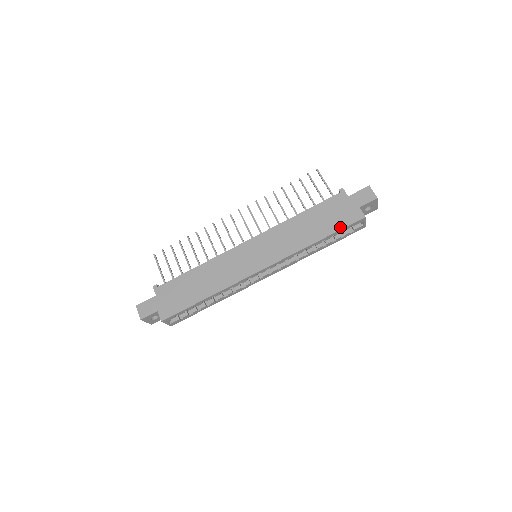
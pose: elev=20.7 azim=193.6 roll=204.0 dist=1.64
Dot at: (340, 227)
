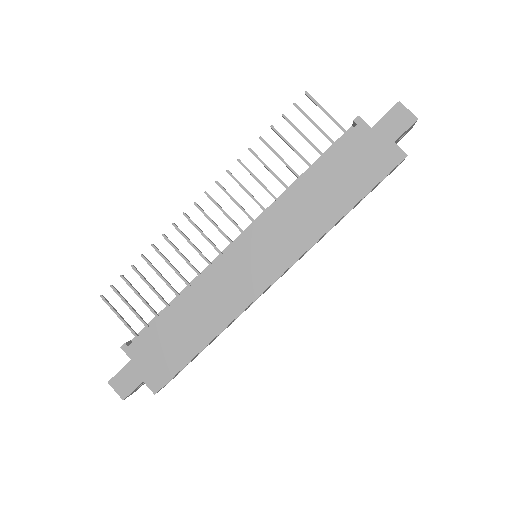
Dot at: (373, 182)
